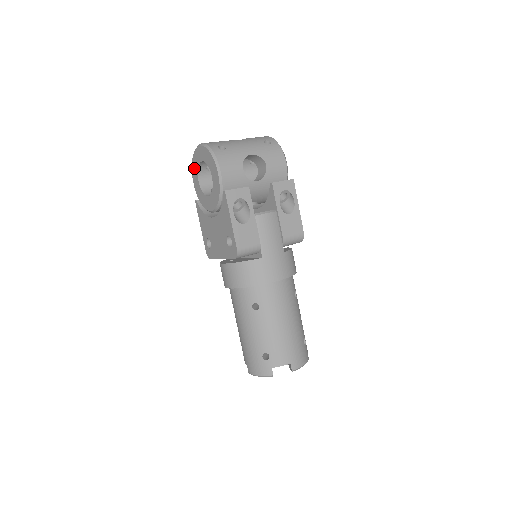
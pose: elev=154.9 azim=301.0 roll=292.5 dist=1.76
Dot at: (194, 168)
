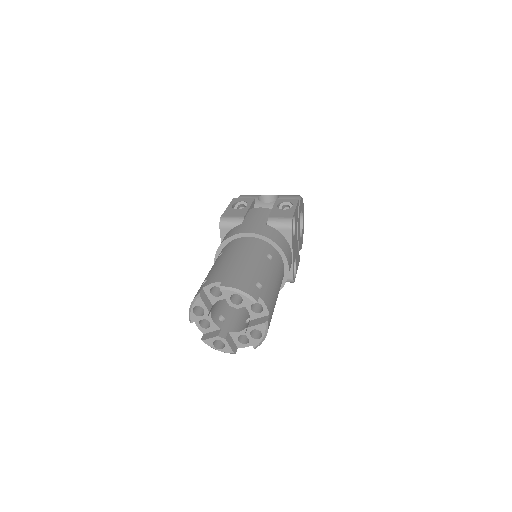
Dot at: occluded
